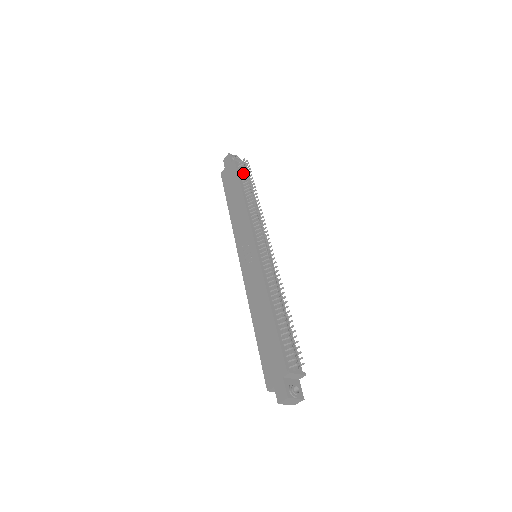
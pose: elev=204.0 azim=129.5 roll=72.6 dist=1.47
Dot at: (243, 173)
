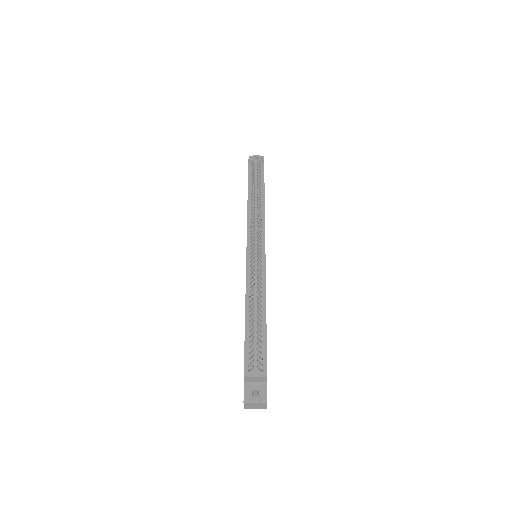
Dot at: (252, 173)
